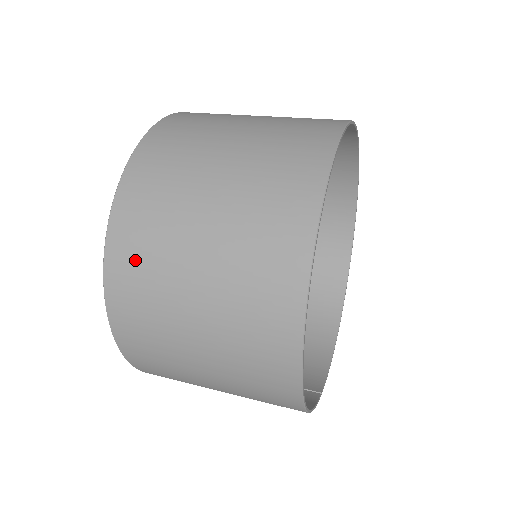
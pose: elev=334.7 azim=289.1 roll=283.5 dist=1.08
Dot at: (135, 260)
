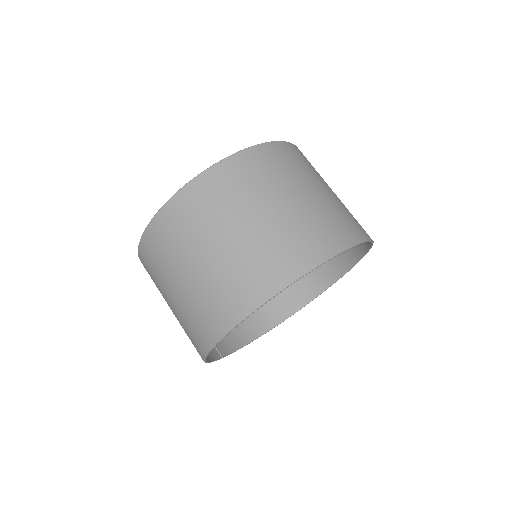
Dot at: (188, 212)
